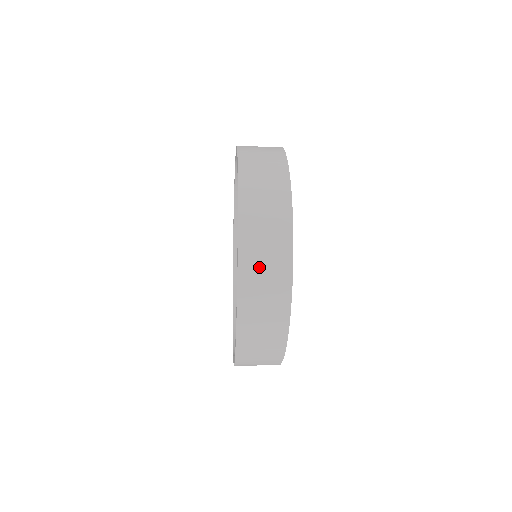
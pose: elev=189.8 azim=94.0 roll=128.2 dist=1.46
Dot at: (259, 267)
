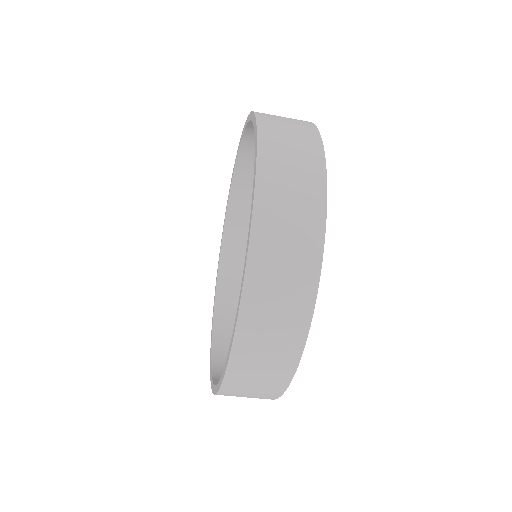
Dot at: (275, 271)
